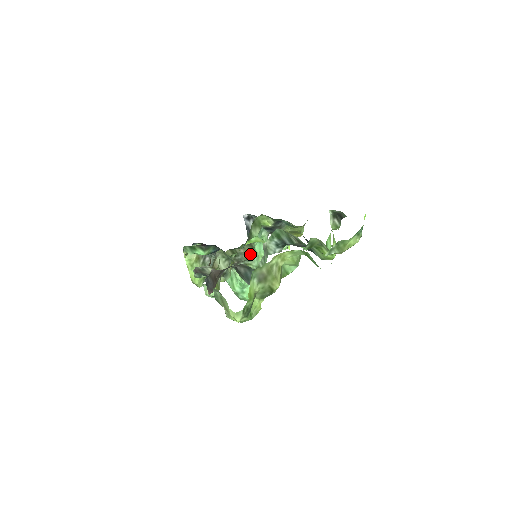
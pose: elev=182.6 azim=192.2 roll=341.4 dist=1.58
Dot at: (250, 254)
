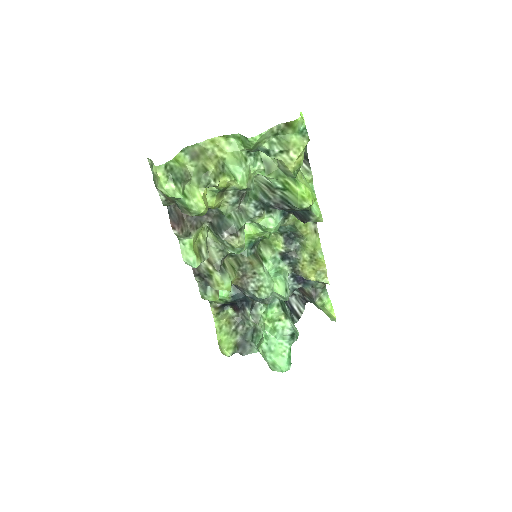
Dot at: (256, 266)
